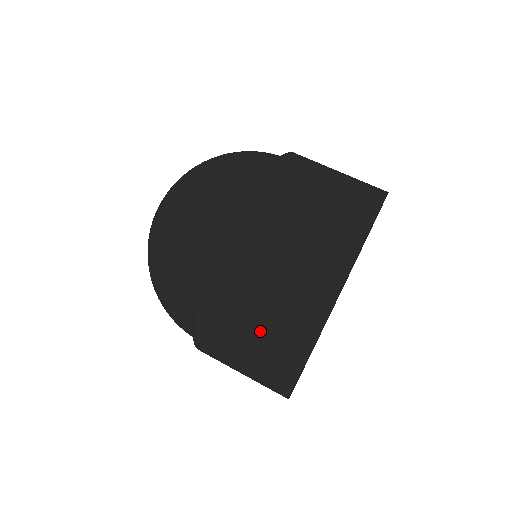
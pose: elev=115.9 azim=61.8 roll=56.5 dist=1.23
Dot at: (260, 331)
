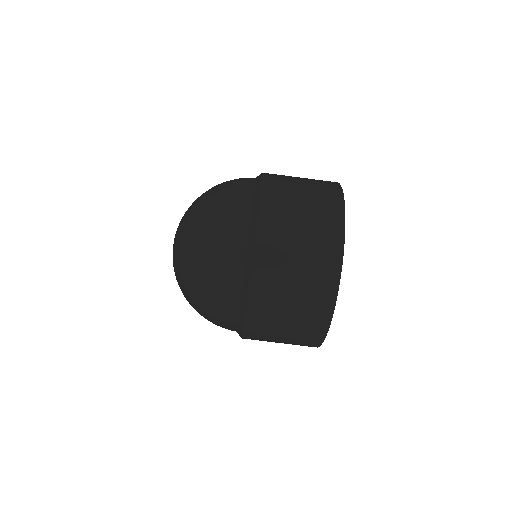
Dot at: occluded
